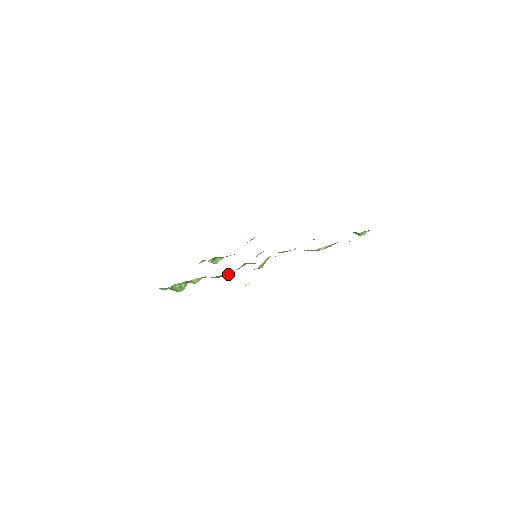
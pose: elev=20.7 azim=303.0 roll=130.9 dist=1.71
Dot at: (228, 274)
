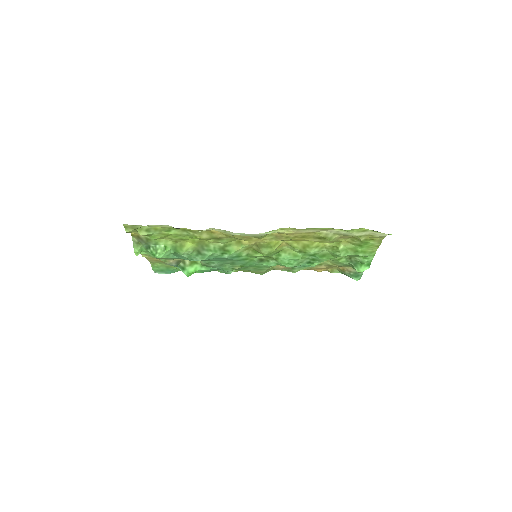
Dot at: (231, 249)
